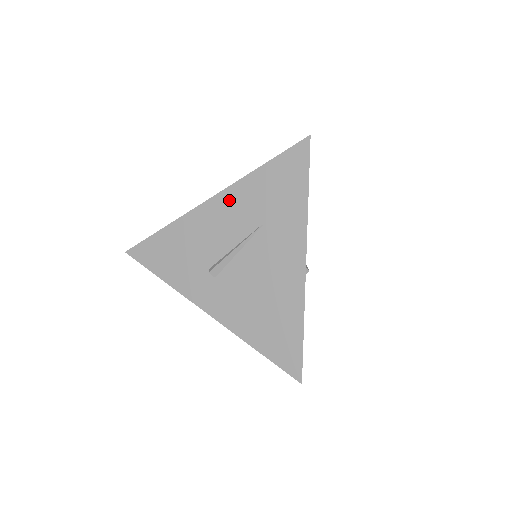
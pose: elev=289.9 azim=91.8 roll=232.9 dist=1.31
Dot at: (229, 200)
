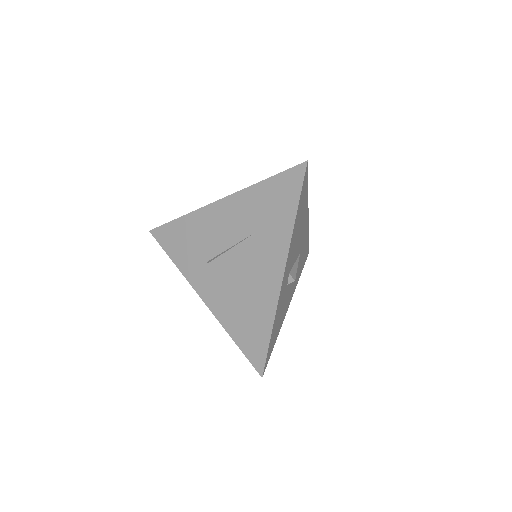
Dot at: (233, 205)
